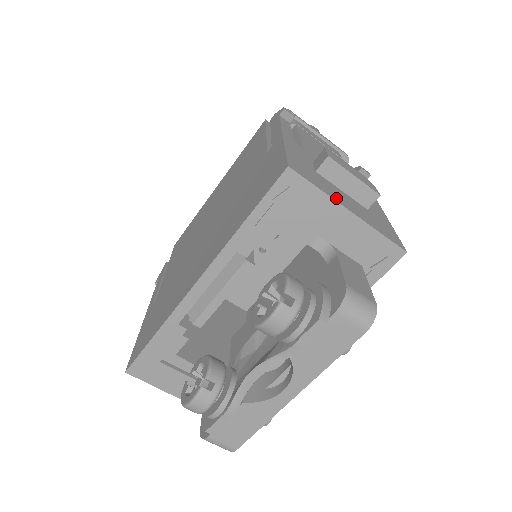
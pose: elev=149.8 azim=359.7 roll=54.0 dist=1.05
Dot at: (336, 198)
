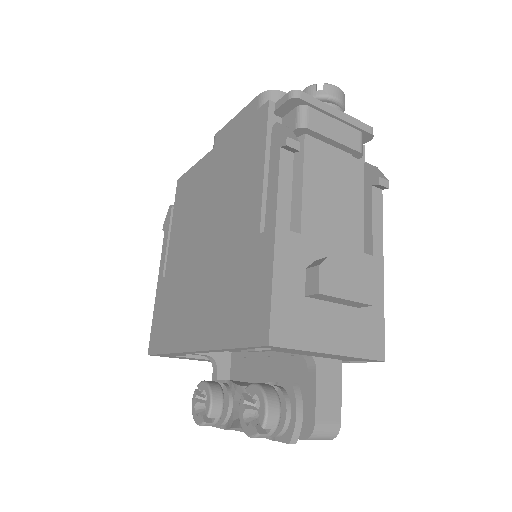
Dot at: (319, 343)
